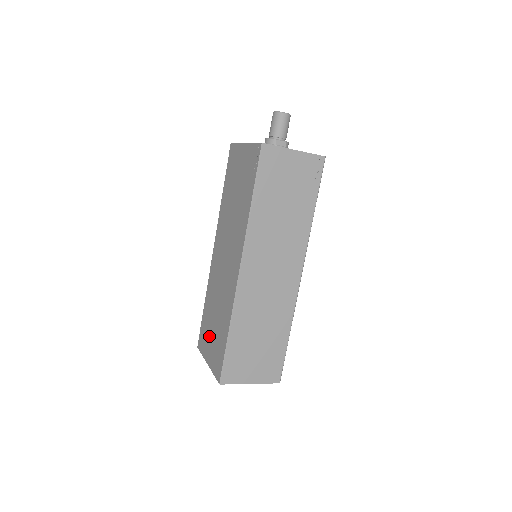
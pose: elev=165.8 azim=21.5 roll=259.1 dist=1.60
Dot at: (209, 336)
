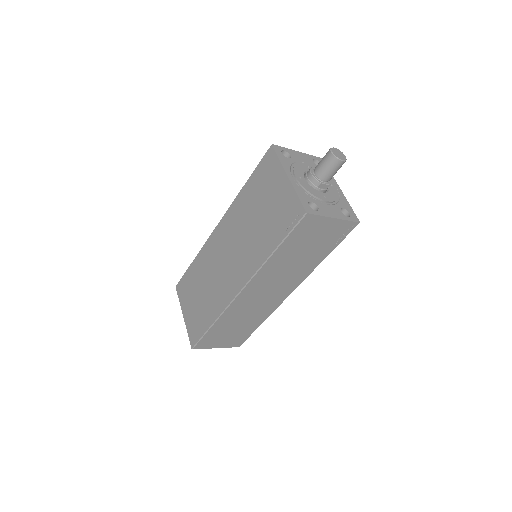
Dot at: (191, 297)
